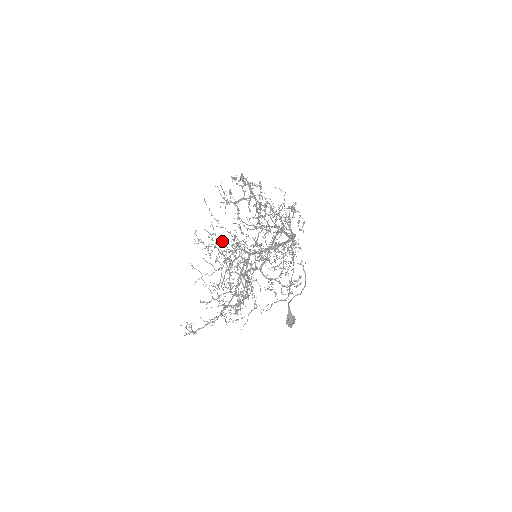
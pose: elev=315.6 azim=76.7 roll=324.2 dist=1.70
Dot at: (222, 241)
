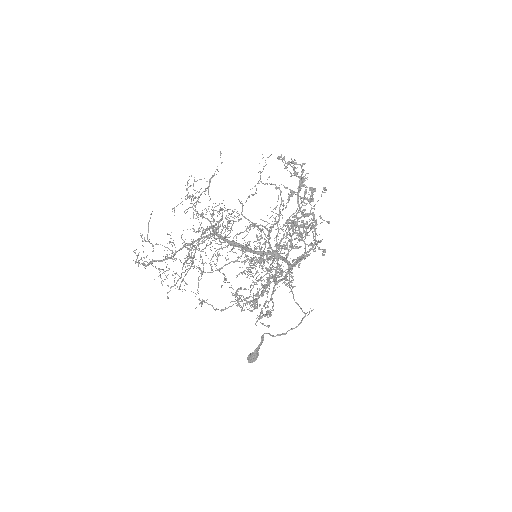
Dot at: (222, 208)
